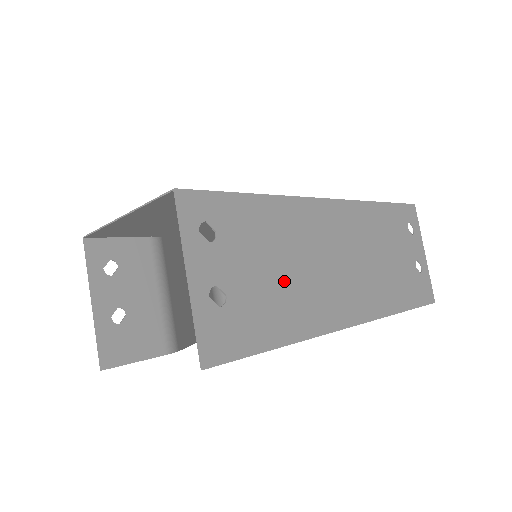
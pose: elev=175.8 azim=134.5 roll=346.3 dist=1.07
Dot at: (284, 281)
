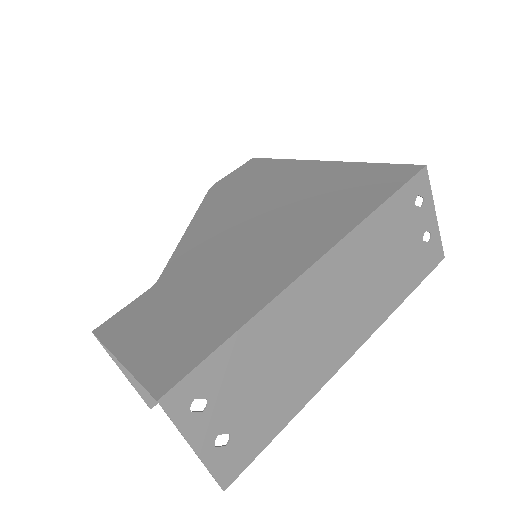
Dot at: (279, 379)
